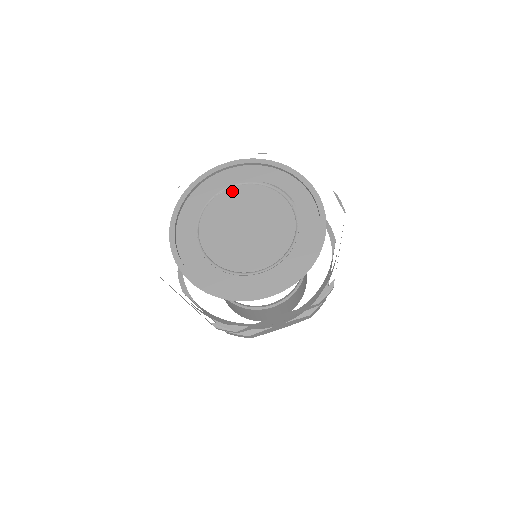
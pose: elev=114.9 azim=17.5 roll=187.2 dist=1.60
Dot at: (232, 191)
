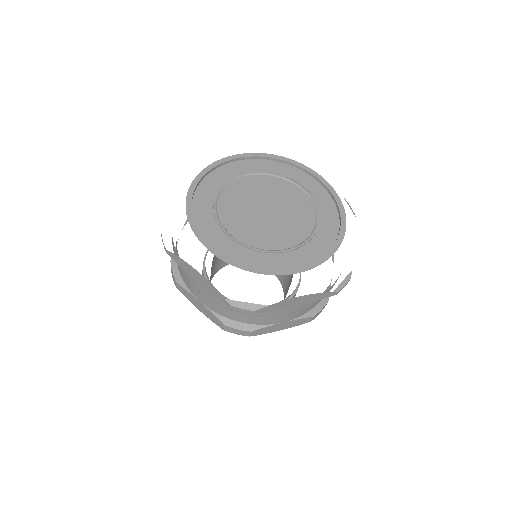
Dot at: (251, 178)
